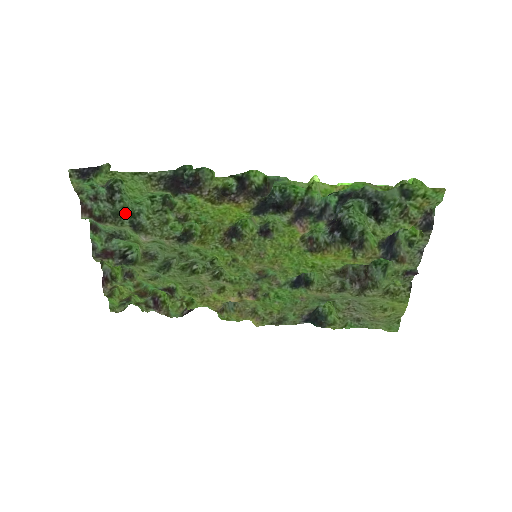
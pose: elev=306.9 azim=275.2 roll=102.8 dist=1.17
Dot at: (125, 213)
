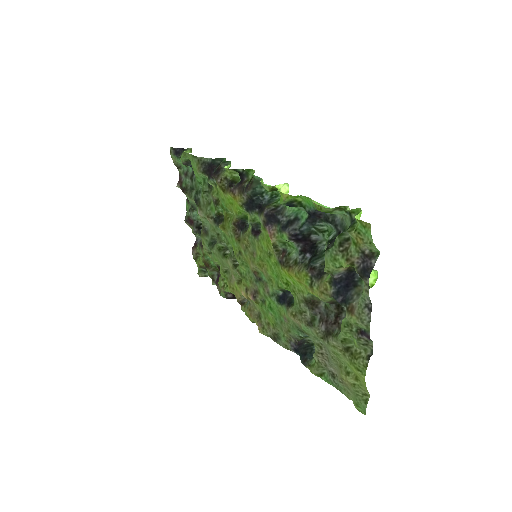
Dot at: (196, 189)
